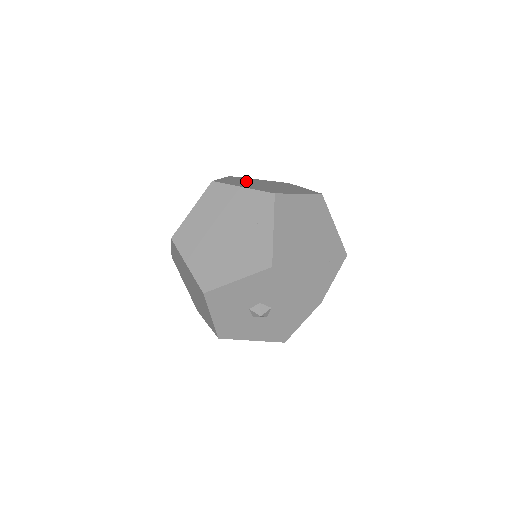
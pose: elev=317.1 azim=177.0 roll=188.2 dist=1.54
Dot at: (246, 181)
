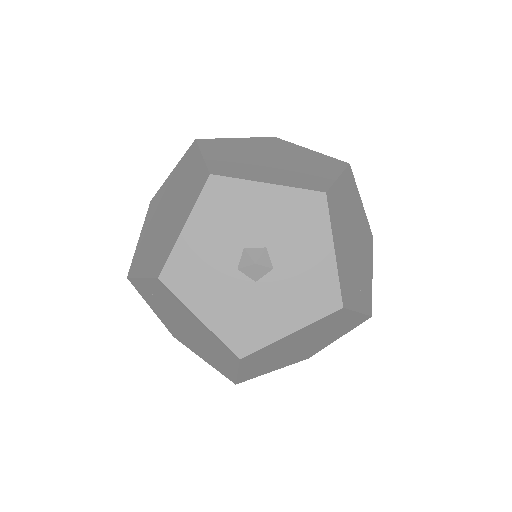
Dot at: occluded
